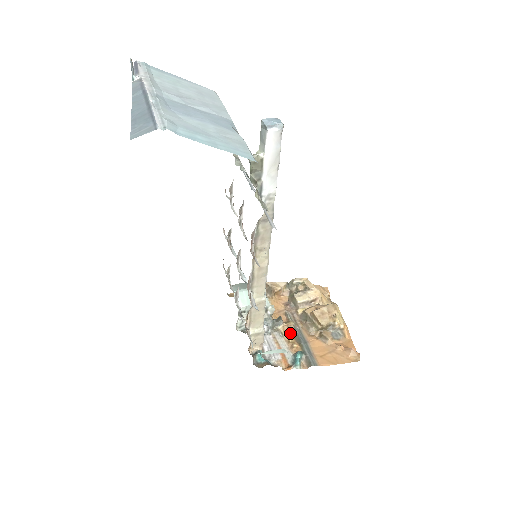
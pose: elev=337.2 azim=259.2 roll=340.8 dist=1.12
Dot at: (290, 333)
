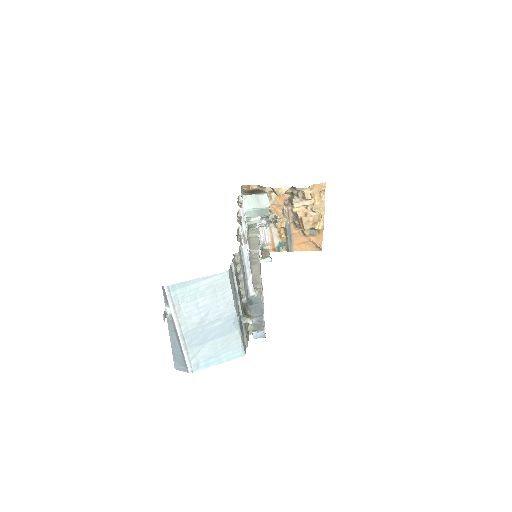
Dot at: (282, 227)
